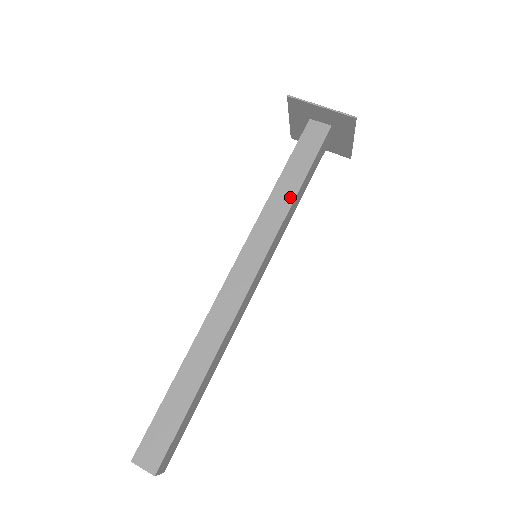
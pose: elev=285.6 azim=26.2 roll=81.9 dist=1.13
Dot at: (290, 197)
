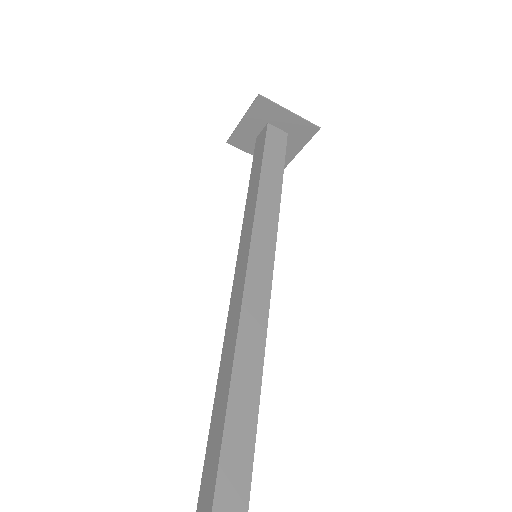
Dot at: (256, 190)
